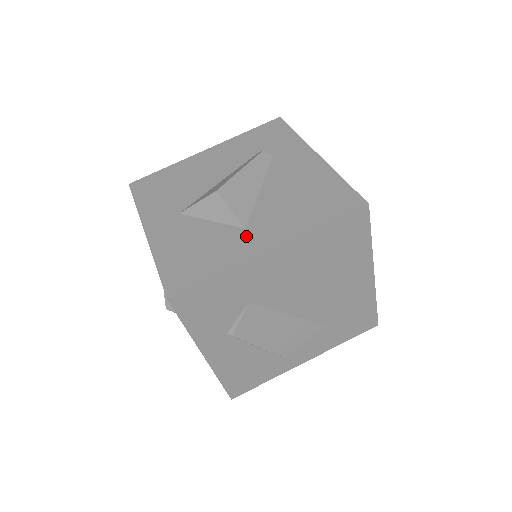
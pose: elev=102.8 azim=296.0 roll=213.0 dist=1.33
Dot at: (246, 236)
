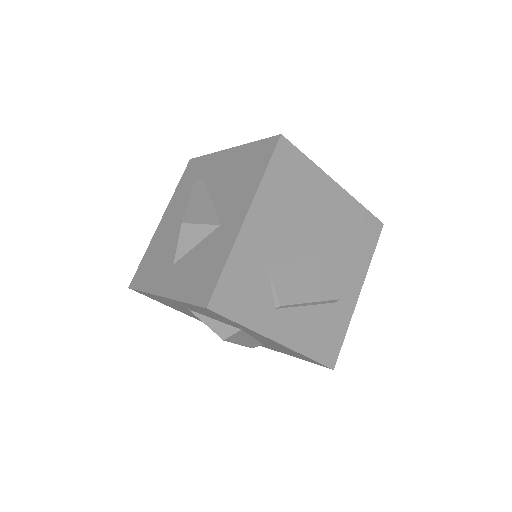
Dot at: (224, 227)
